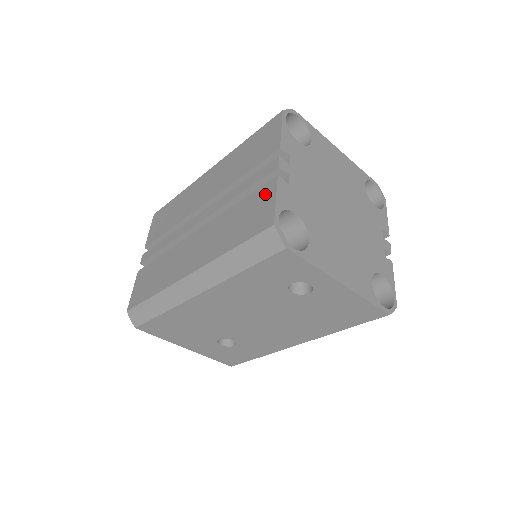
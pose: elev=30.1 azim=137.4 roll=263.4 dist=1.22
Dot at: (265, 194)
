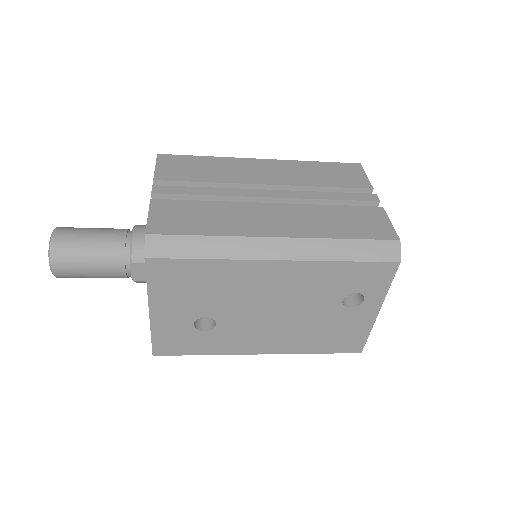
Dot at: (374, 214)
